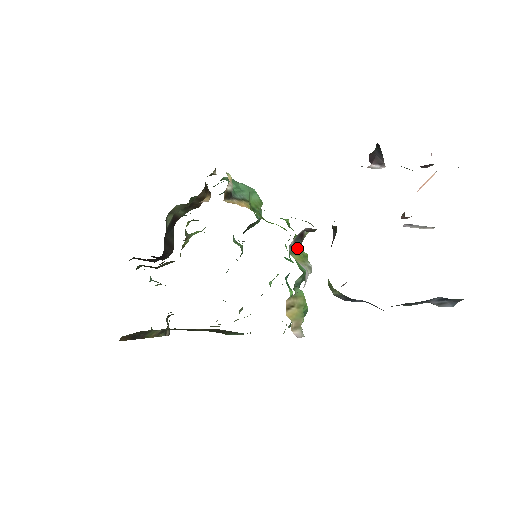
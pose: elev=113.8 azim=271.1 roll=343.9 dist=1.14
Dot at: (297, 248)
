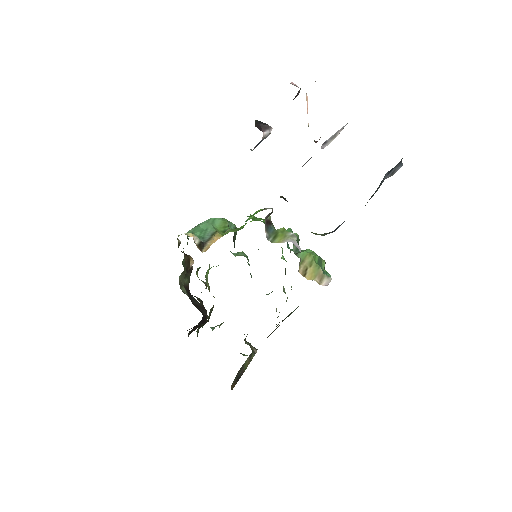
Dot at: (273, 232)
